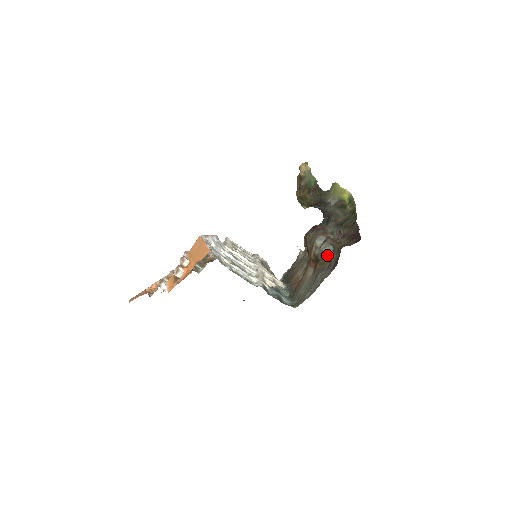
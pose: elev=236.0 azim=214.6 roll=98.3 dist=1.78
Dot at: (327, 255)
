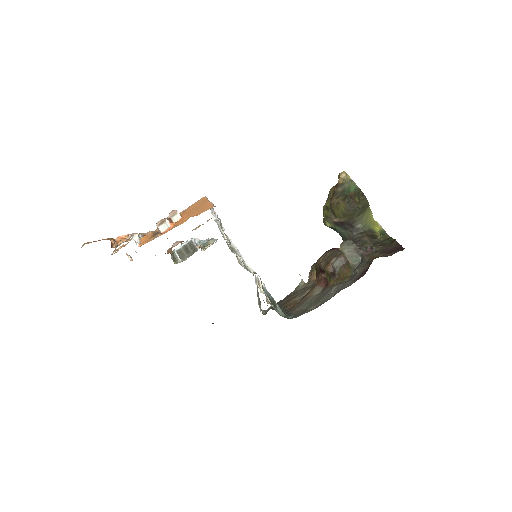
Dot at: (349, 269)
